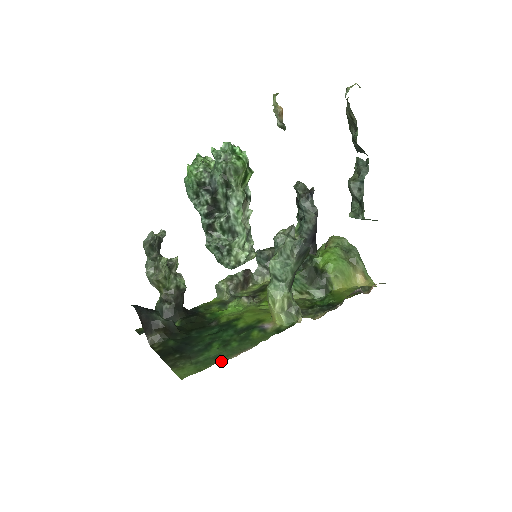
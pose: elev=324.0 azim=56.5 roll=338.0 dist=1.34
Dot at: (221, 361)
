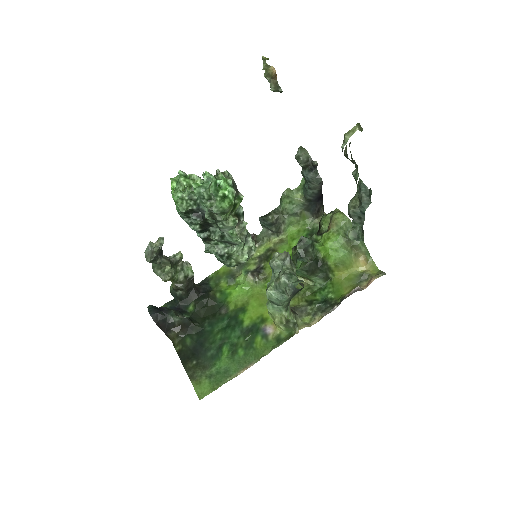
Dot at: (230, 379)
